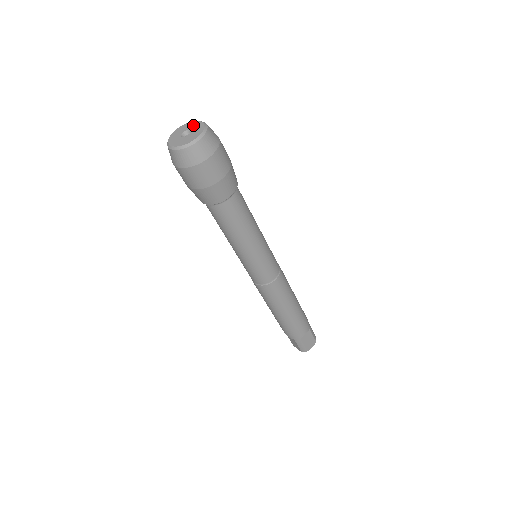
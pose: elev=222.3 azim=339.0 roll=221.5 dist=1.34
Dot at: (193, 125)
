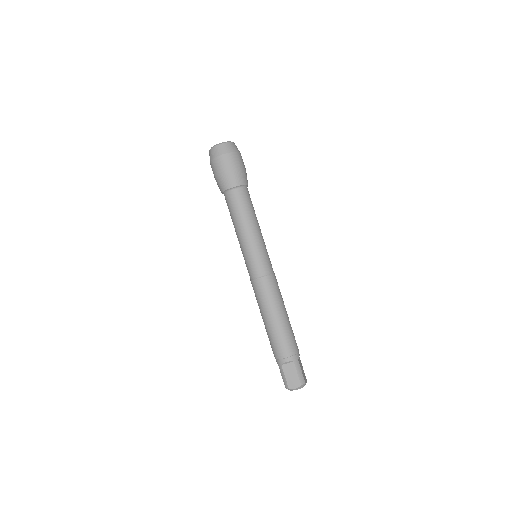
Dot at: occluded
